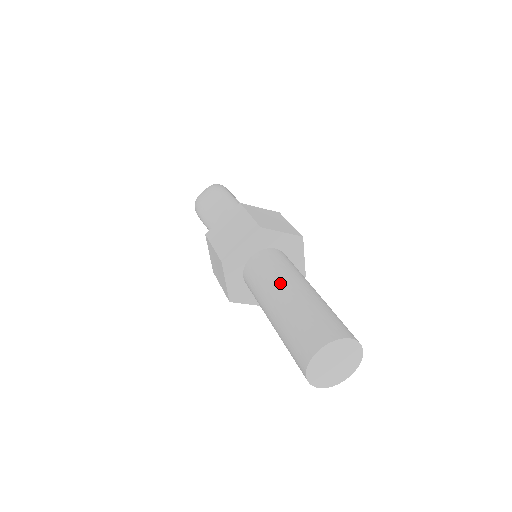
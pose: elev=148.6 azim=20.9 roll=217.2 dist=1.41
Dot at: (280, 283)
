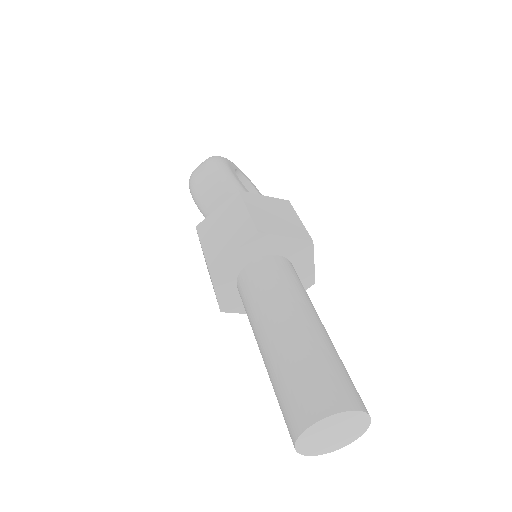
Dot at: (276, 312)
